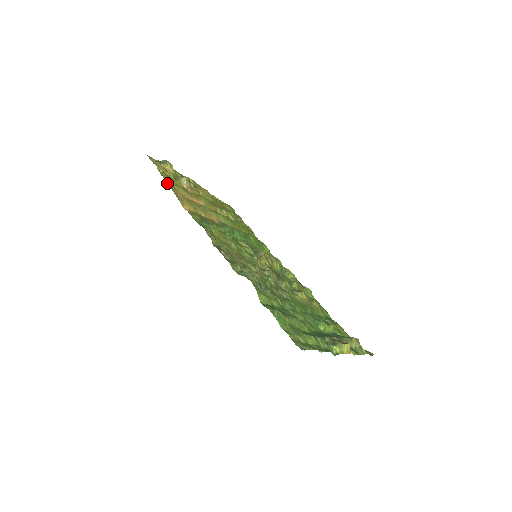
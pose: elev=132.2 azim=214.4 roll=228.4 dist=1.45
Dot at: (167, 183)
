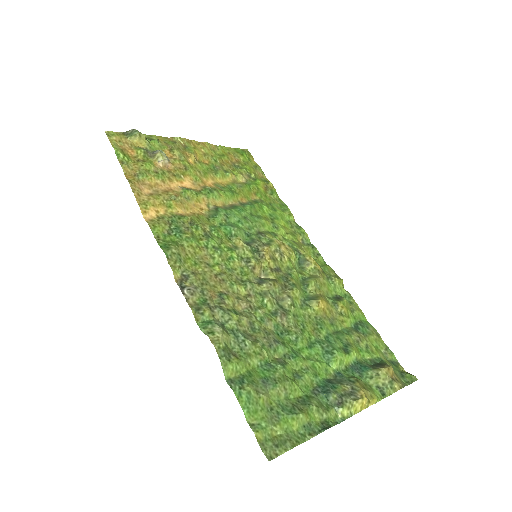
Dot at: (127, 177)
